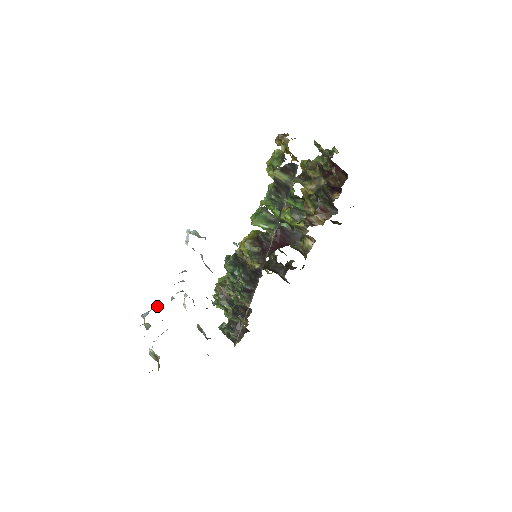
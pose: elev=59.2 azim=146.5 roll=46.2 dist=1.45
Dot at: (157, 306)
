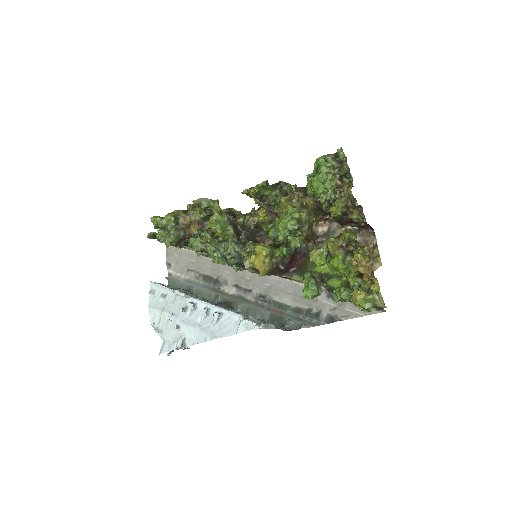
Dot at: (177, 327)
